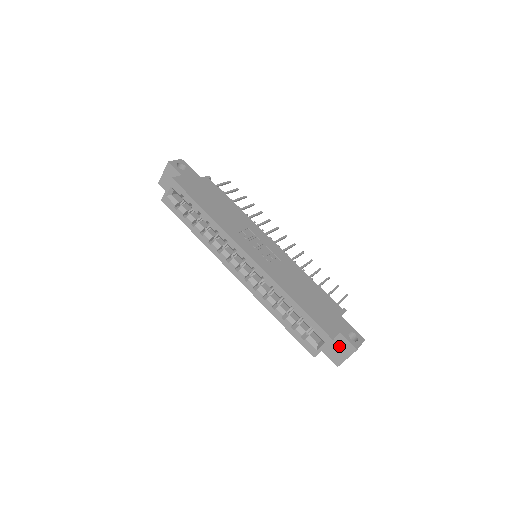
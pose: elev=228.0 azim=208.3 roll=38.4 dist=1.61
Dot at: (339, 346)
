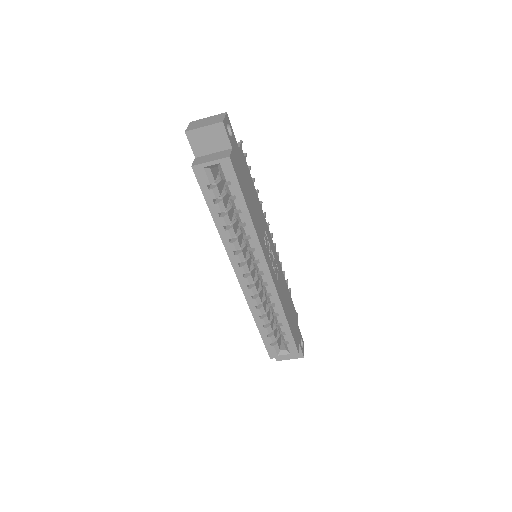
Dot at: occluded
